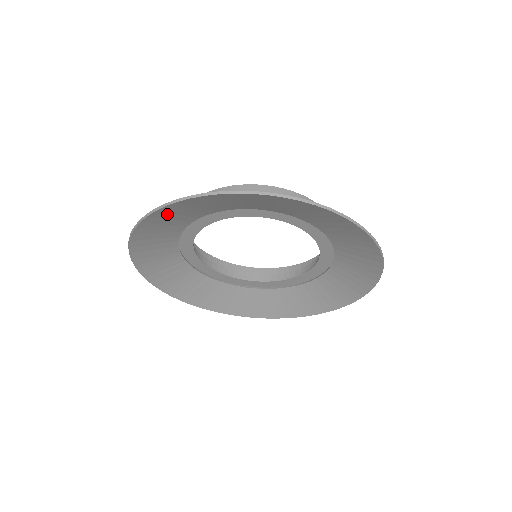
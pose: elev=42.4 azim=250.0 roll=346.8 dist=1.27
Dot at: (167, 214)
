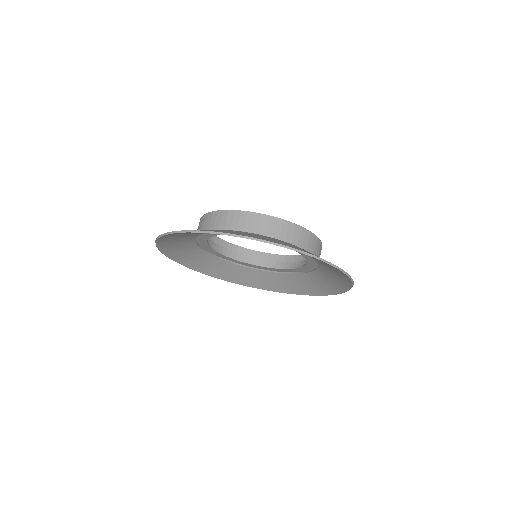
Dot at: occluded
